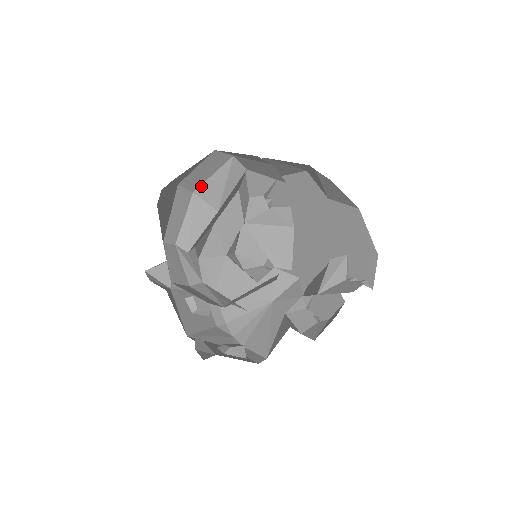
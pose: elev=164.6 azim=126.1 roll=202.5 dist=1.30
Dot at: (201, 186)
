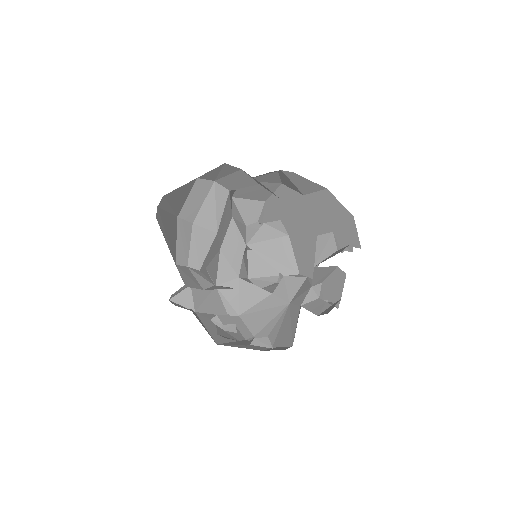
Dot at: (197, 216)
